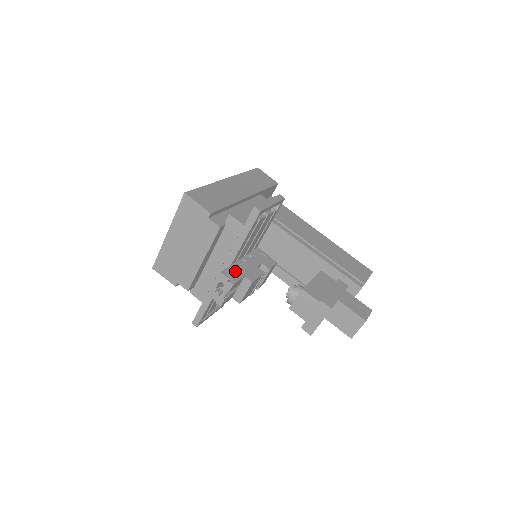
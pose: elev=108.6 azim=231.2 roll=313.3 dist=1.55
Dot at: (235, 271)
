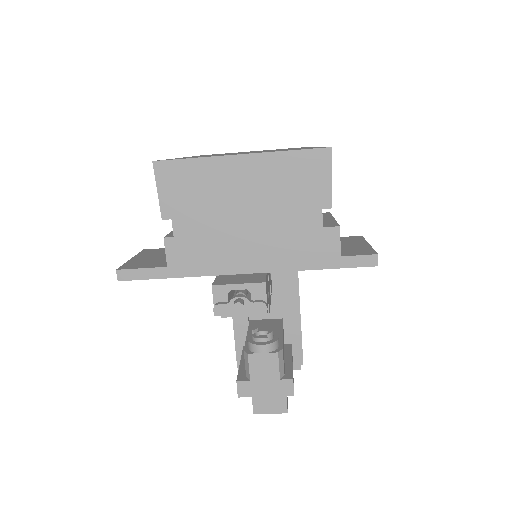
Dot at: (267, 286)
